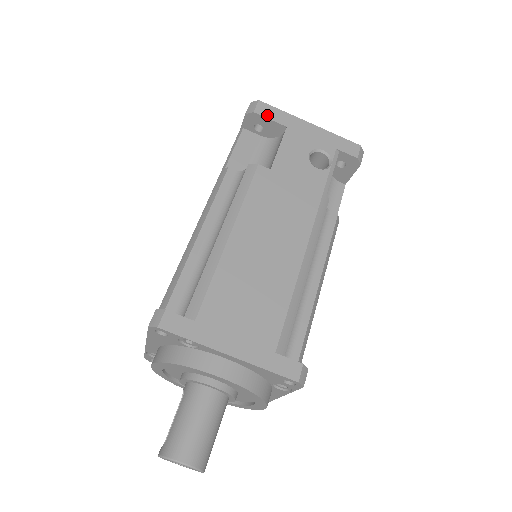
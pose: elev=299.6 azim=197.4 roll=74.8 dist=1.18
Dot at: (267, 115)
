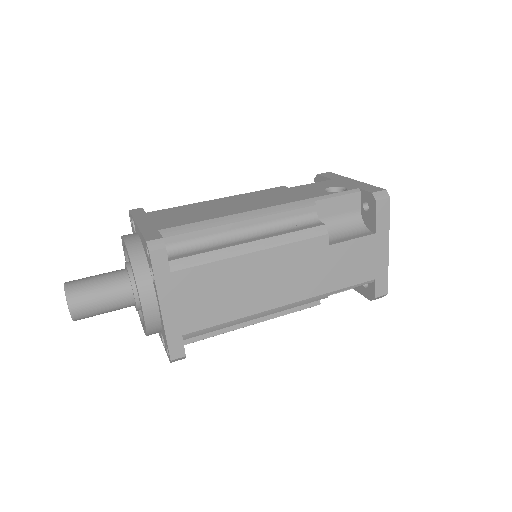
Dot at: (325, 175)
